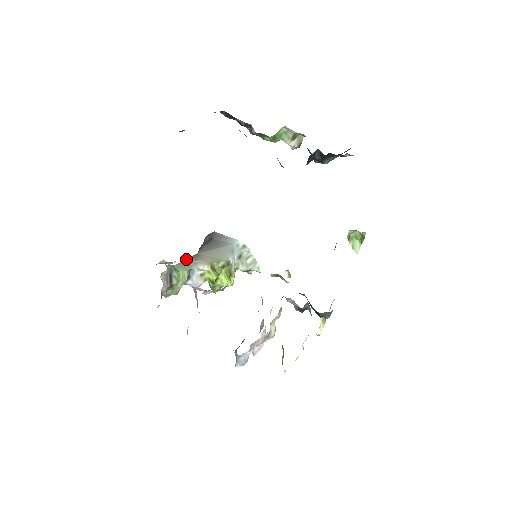
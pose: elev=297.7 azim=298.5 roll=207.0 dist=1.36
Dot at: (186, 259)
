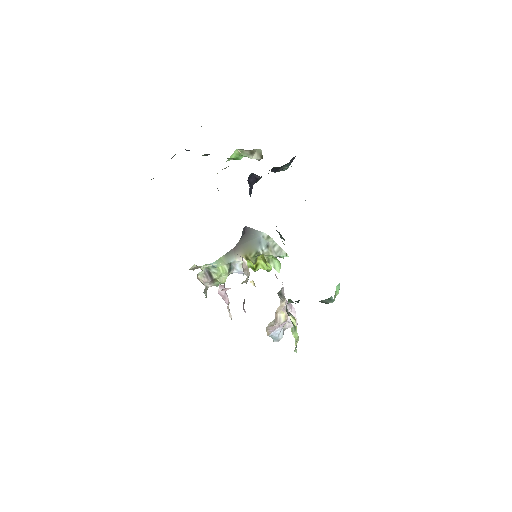
Dot at: (225, 254)
